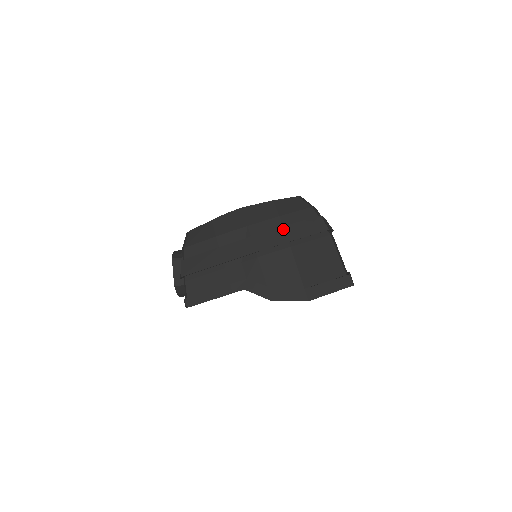
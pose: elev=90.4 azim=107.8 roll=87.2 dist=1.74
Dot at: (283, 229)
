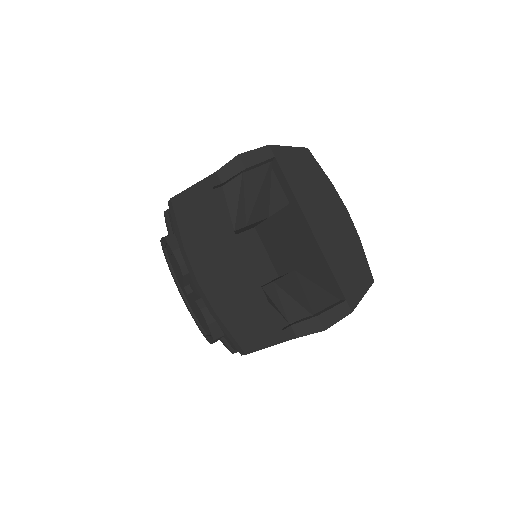
Dot at: occluded
